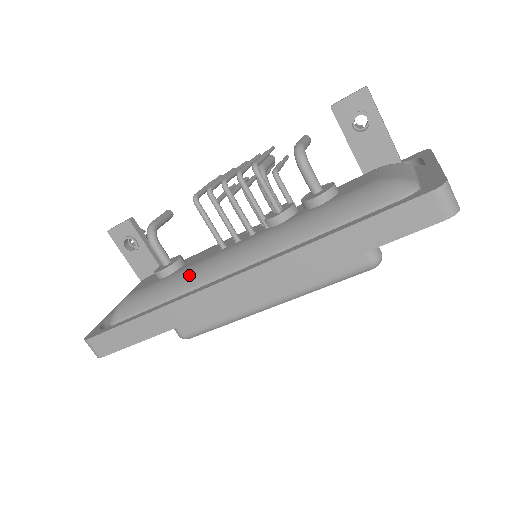
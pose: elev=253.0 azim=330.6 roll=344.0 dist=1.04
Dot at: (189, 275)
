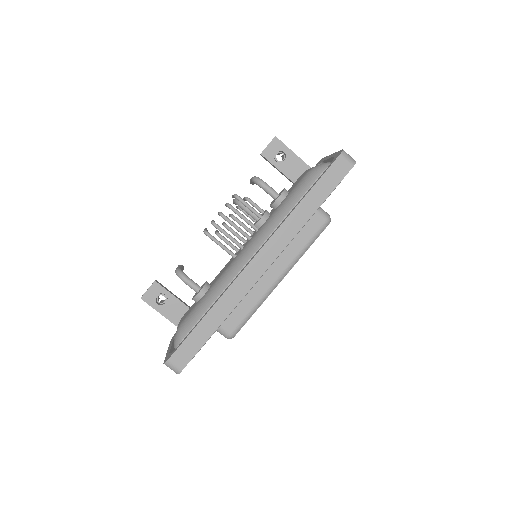
Dot at: (222, 280)
